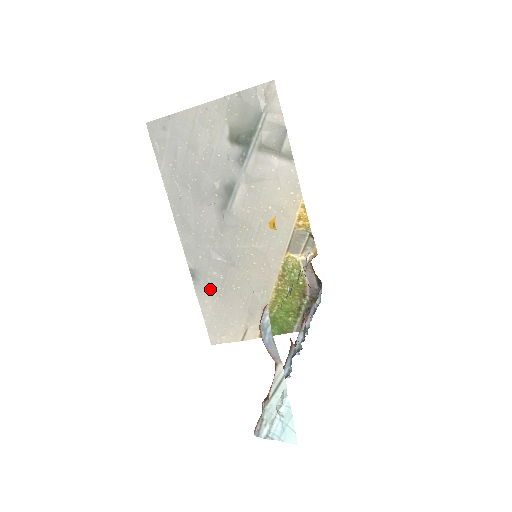
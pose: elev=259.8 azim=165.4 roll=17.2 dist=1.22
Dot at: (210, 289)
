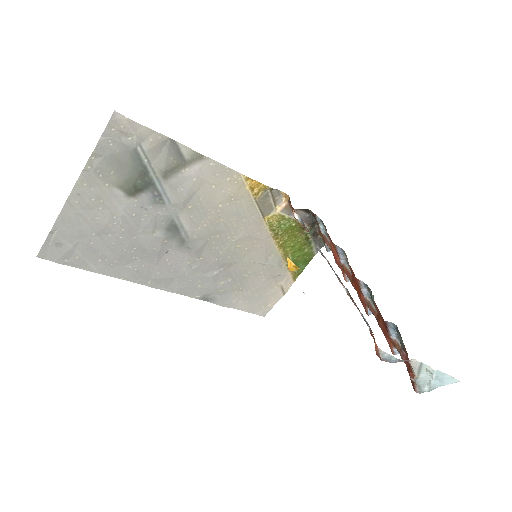
Dot at: (229, 294)
